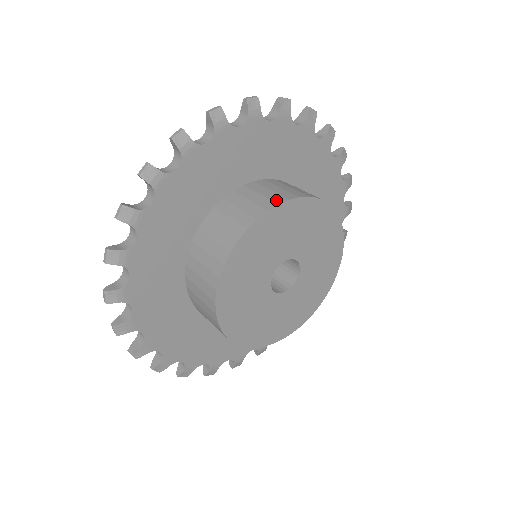
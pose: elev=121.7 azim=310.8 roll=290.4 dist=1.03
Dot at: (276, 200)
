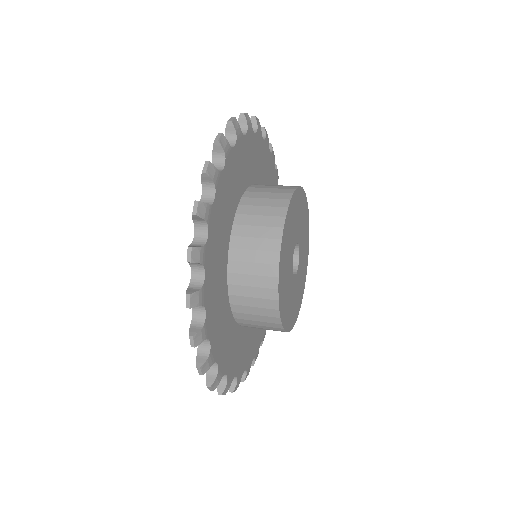
Dot at: (285, 198)
